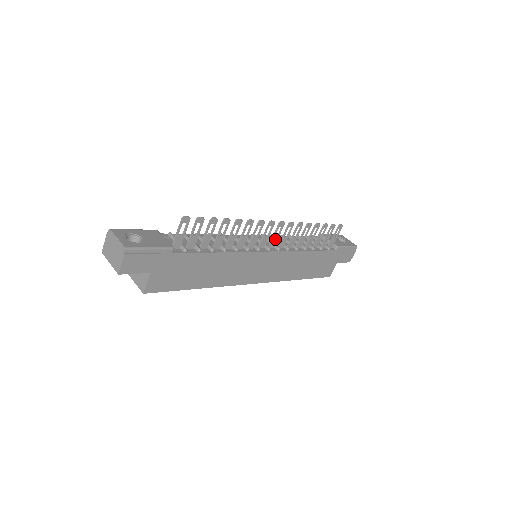
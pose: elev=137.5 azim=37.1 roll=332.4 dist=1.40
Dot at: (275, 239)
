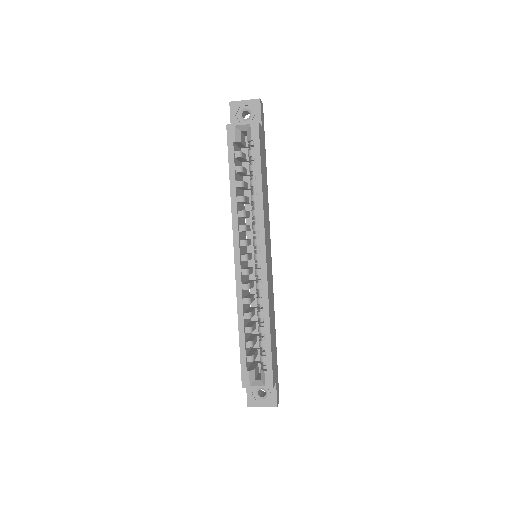
Dot at: occluded
